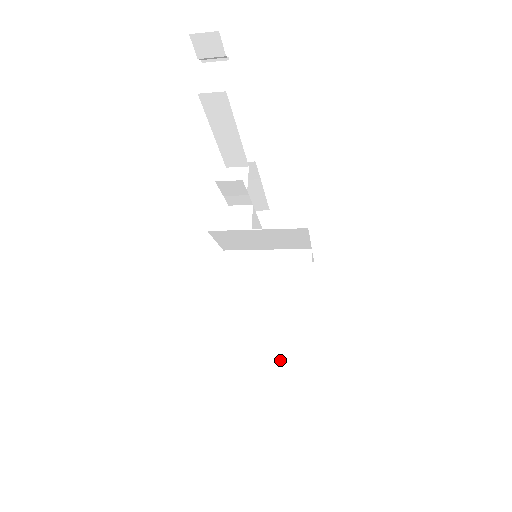
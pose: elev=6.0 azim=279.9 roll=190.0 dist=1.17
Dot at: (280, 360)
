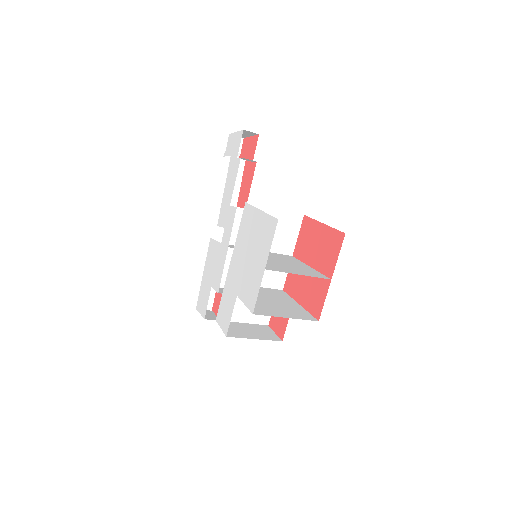
Dot at: (292, 318)
